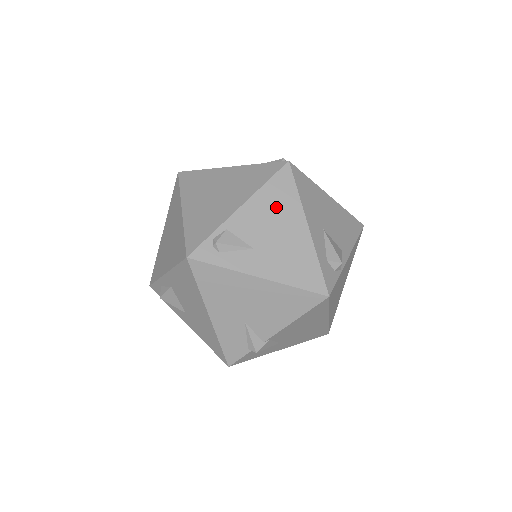
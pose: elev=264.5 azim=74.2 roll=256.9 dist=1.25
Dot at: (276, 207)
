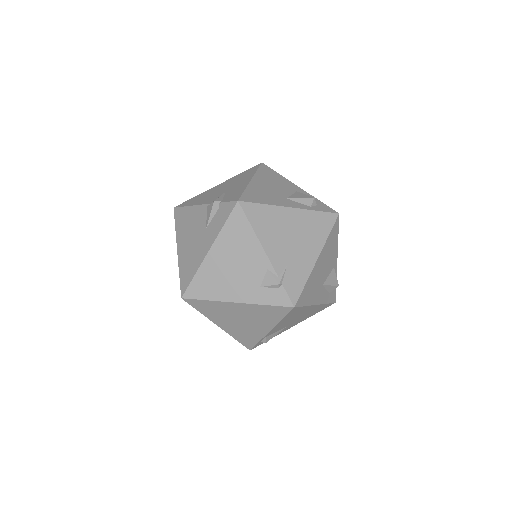
Dot at: (293, 317)
